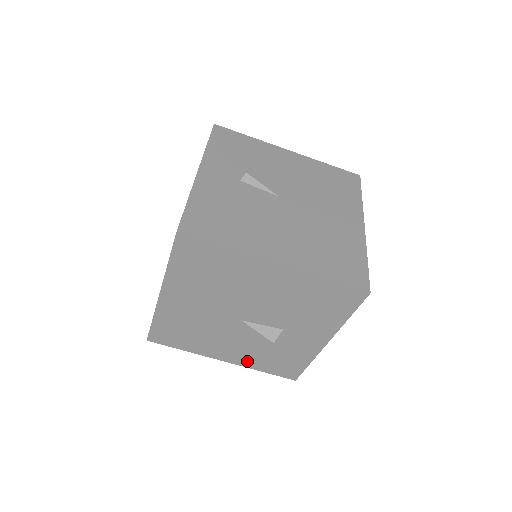
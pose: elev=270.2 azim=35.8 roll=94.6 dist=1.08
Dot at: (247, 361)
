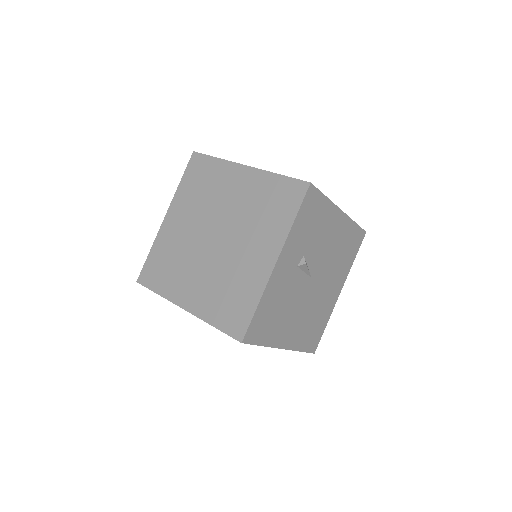
Dot at: occluded
